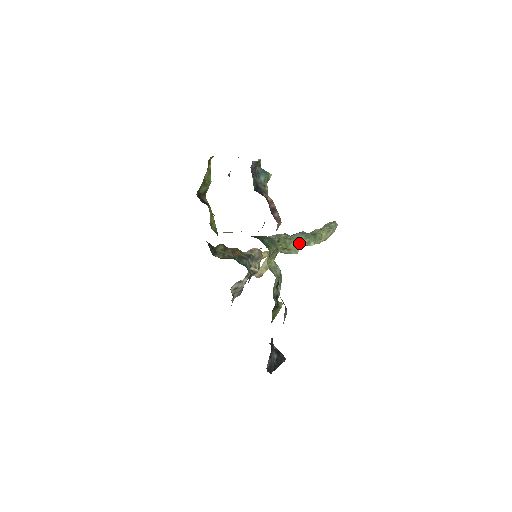
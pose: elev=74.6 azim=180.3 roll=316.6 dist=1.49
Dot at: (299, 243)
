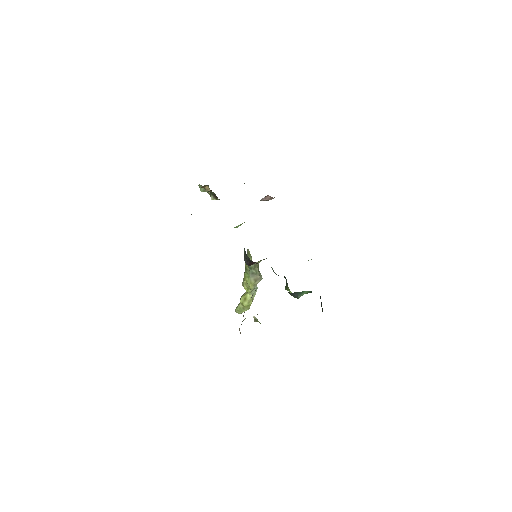
Dot at: occluded
